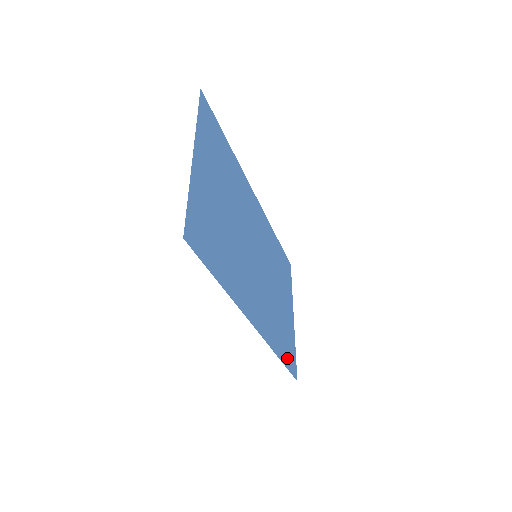
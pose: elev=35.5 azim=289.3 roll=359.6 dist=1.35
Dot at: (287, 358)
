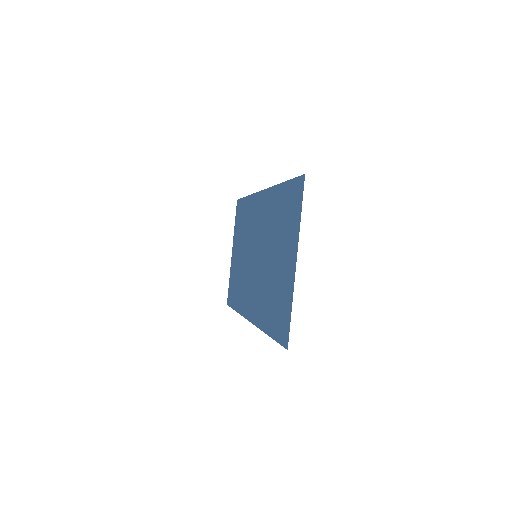
Dot at: (233, 300)
